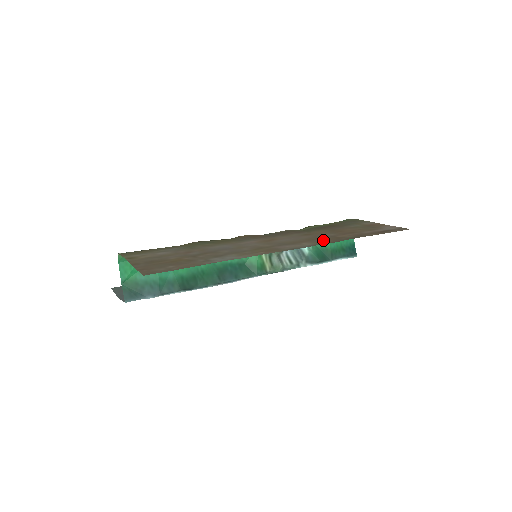
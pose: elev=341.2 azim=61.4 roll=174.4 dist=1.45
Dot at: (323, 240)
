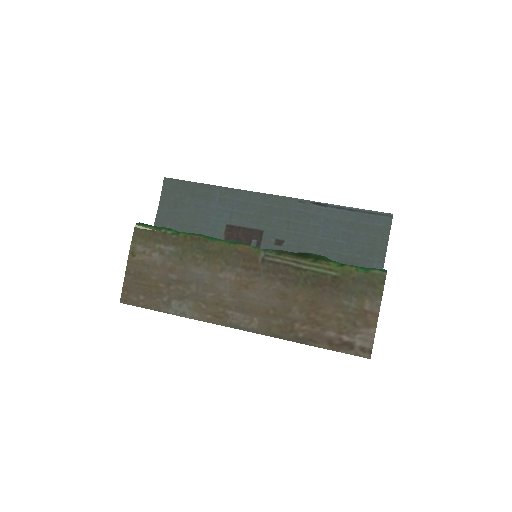
Dot at: (274, 325)
